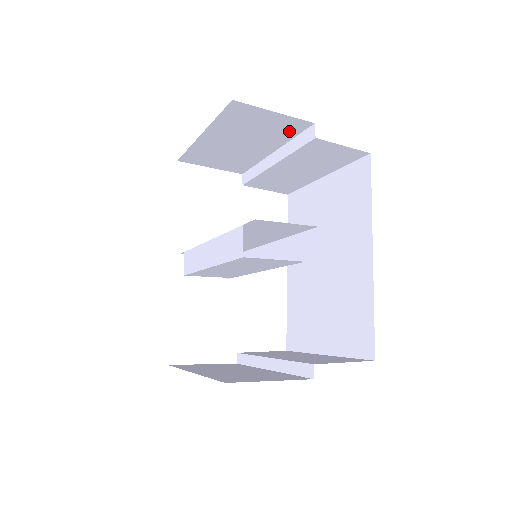
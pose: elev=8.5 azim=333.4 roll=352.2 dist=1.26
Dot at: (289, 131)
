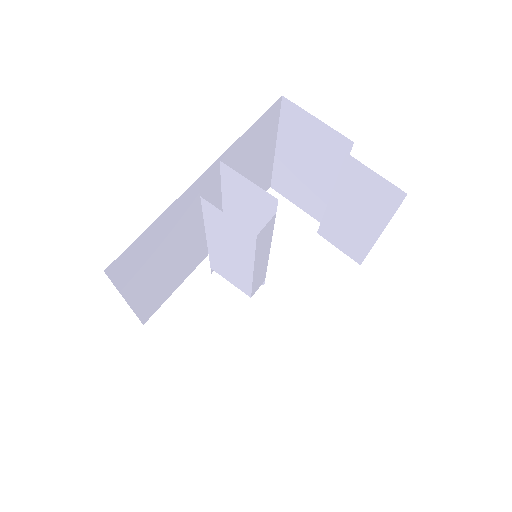
Dot at: (338, 153)
